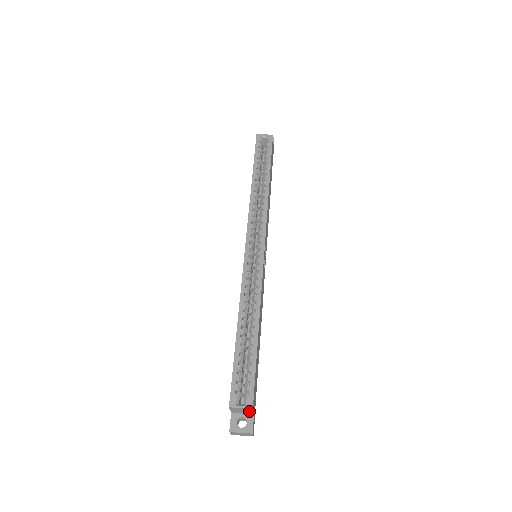
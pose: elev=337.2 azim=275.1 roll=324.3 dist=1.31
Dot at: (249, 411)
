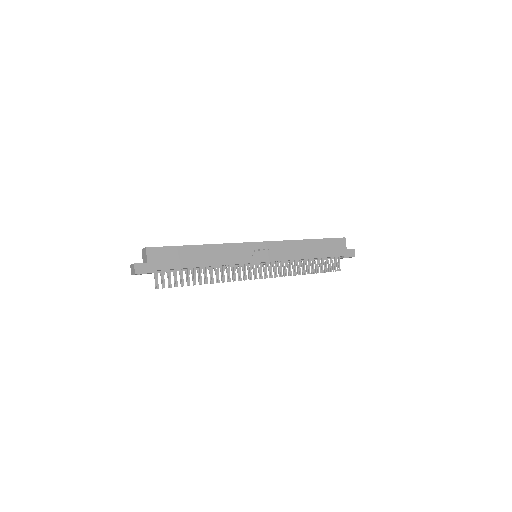
Dot at: (146, 256)
